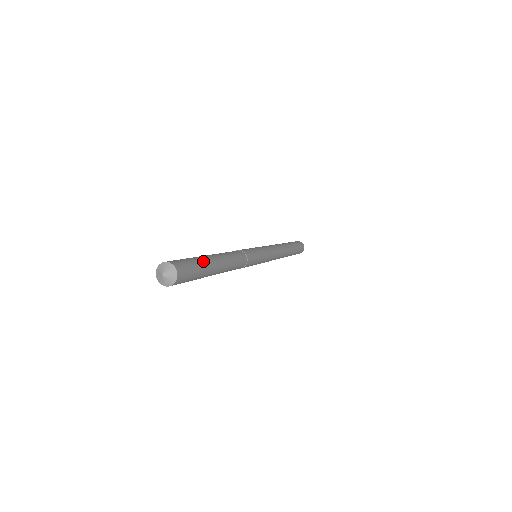
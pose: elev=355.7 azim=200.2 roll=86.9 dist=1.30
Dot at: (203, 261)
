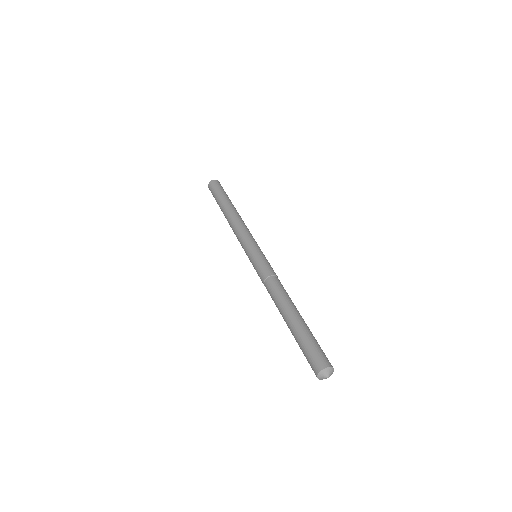
Dot at: (309, 333)
